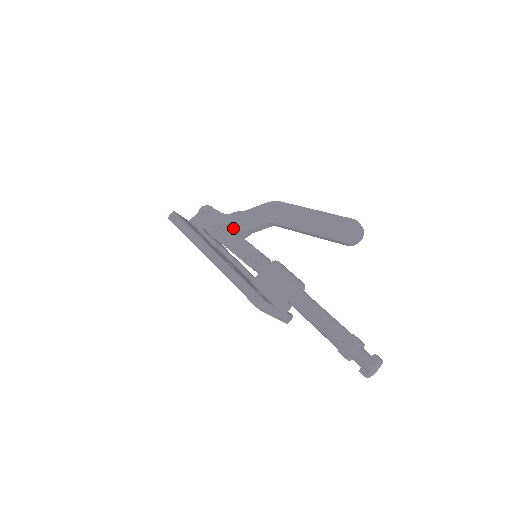
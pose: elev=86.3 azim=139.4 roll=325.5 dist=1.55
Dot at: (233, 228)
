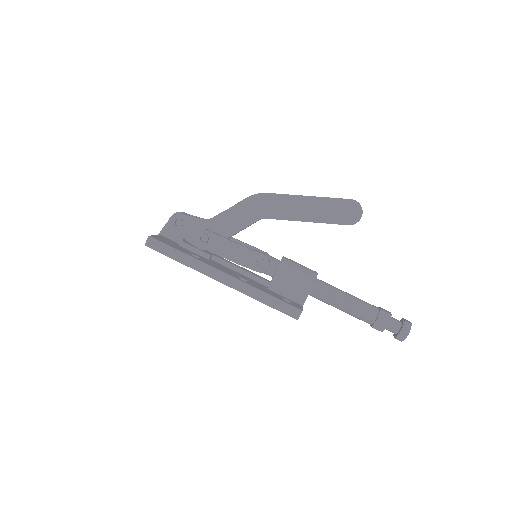
Dot at: (222, 234)
